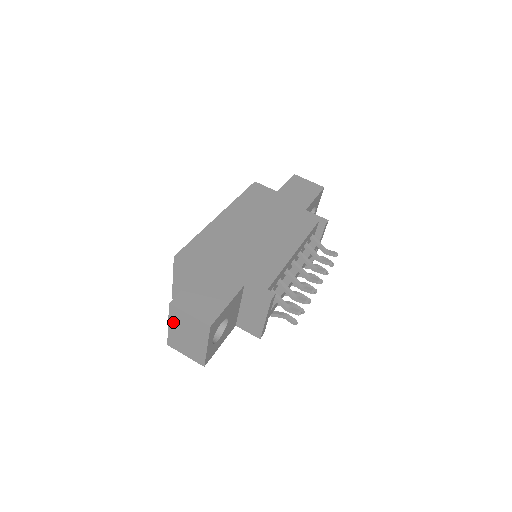
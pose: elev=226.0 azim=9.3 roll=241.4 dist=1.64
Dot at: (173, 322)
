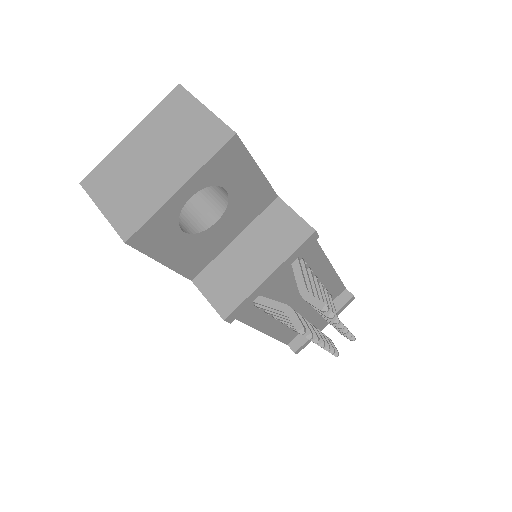
Dot at: (149, 125)
